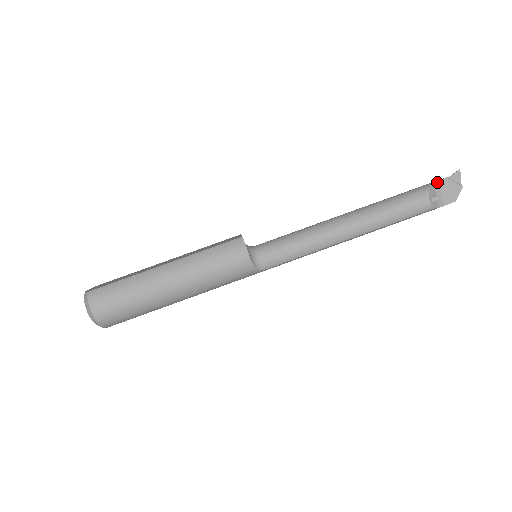
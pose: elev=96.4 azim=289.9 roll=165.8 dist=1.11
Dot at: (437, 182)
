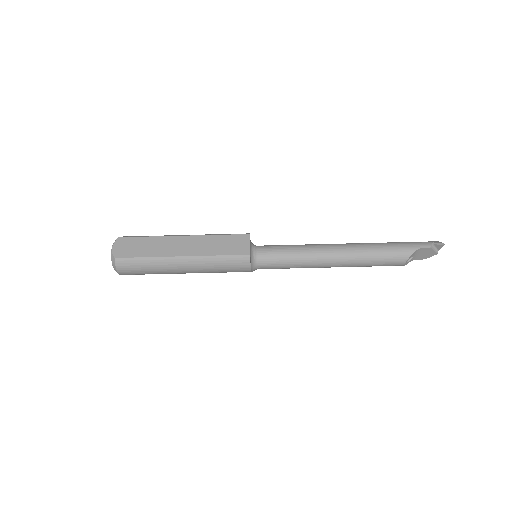
Dot at: (421, 248)
